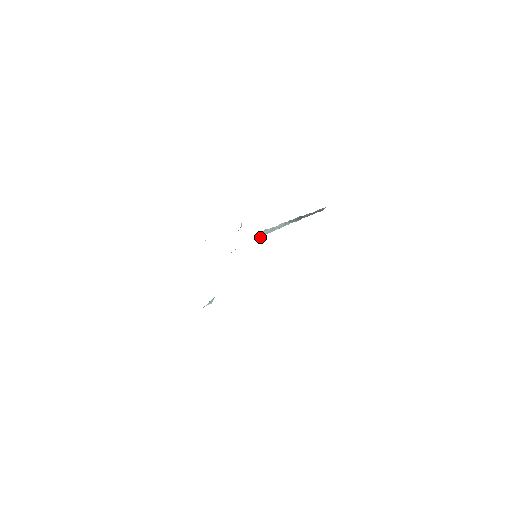
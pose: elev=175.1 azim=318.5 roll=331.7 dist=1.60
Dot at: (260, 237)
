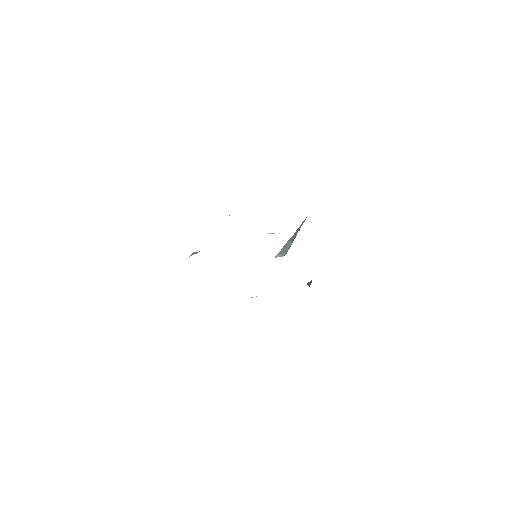
Dot at: occluded
